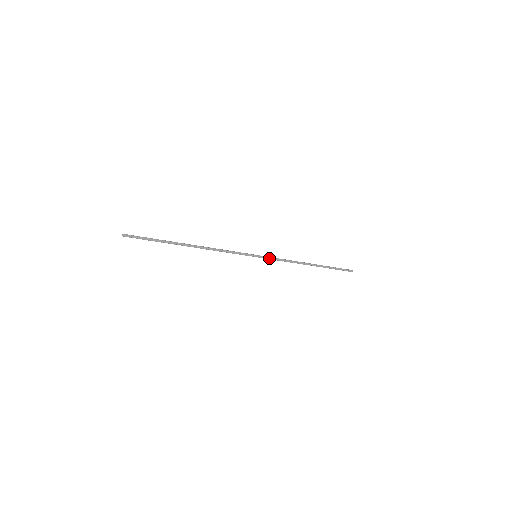
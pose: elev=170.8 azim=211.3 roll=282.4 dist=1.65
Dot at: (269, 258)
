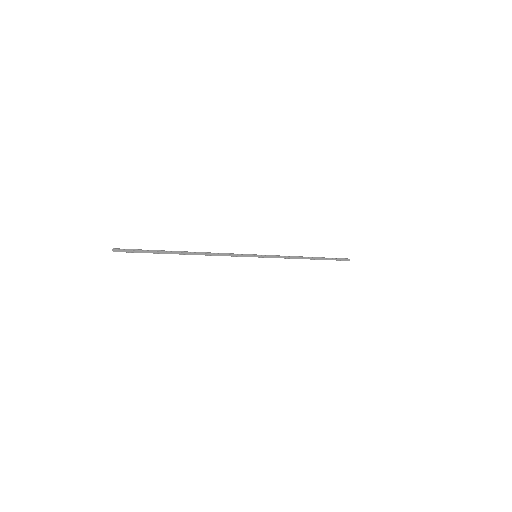
Dot at: (269, 257)
